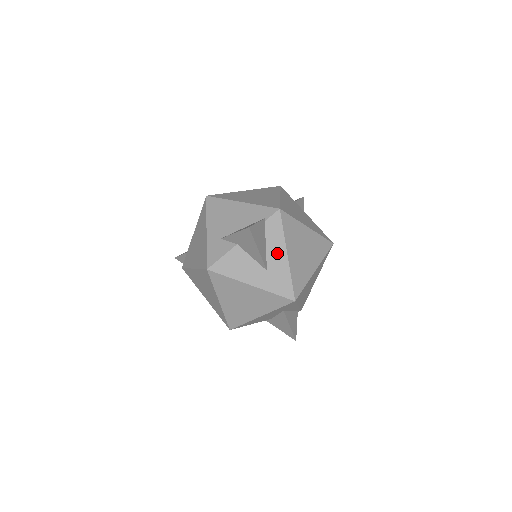
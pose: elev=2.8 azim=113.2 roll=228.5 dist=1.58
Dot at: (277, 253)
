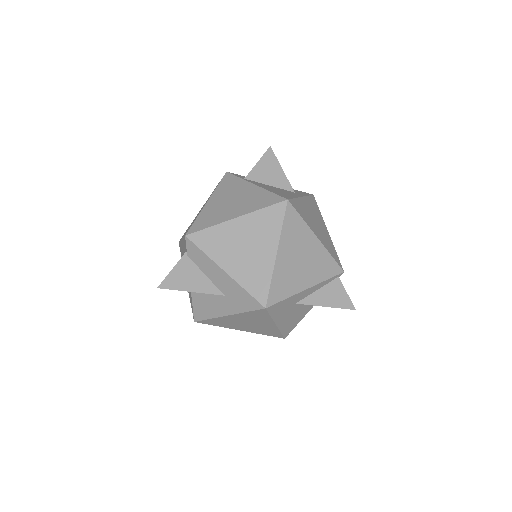
Dot at: (217, 275)
